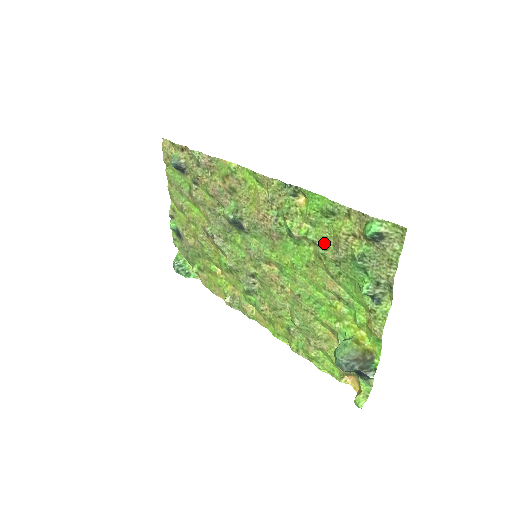
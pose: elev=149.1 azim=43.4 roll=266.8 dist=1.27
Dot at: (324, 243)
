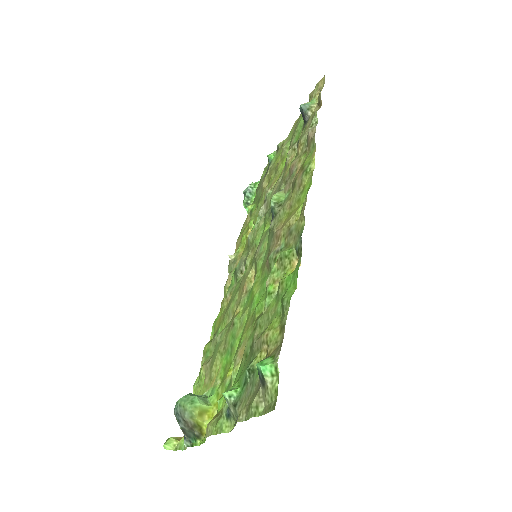
Dot at: (264, 319)
